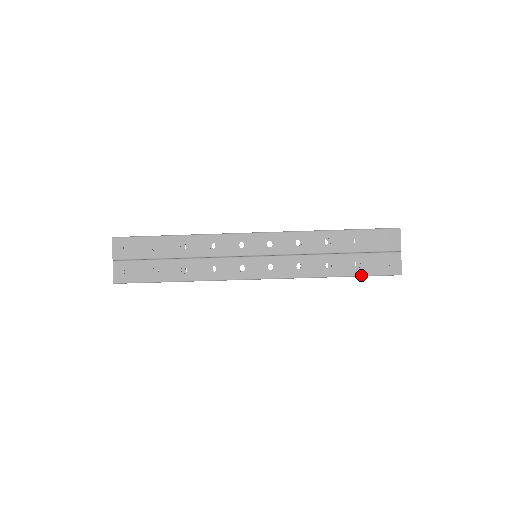
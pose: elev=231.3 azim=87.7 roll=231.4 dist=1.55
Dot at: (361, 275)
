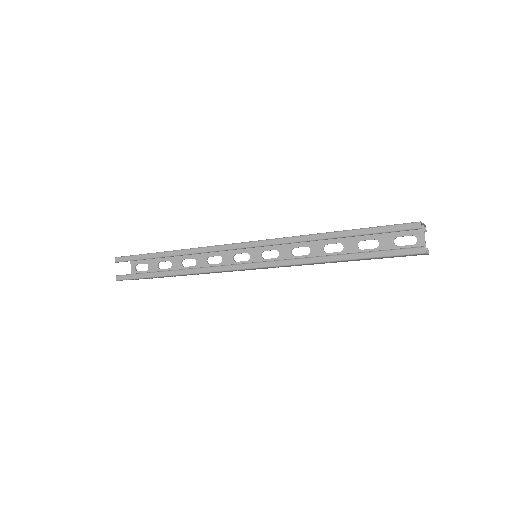
Dot at: occluded
